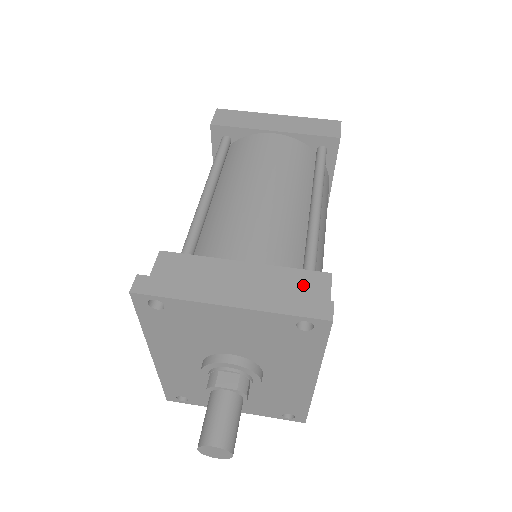
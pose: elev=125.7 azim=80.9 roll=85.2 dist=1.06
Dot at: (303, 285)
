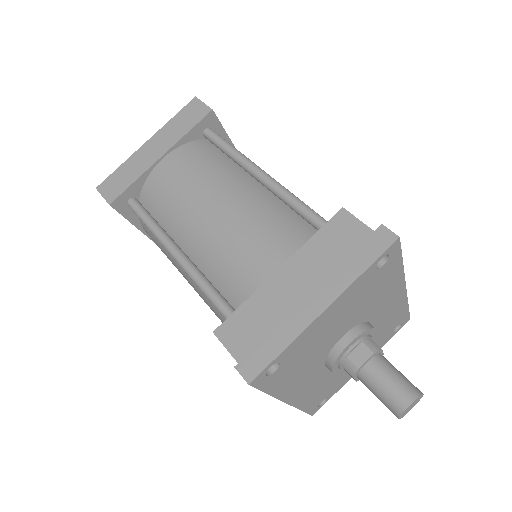
Dot at: (337, 237)
